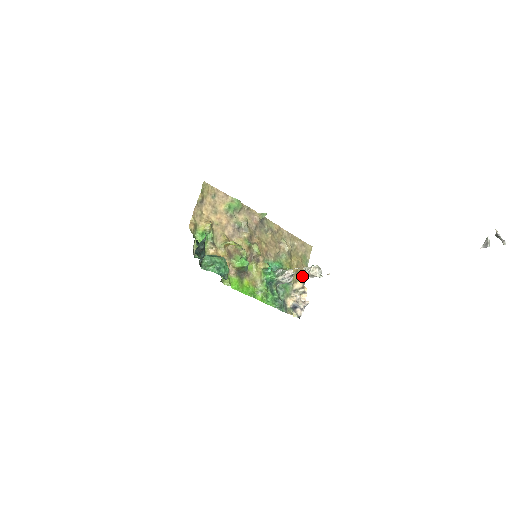
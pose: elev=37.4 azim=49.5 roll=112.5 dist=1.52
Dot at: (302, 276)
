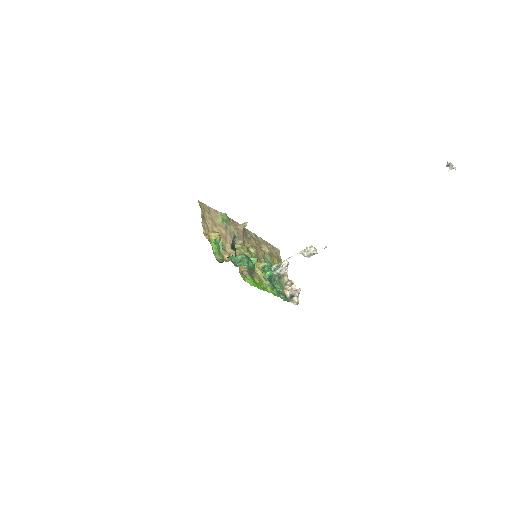
Dot at: occluded
